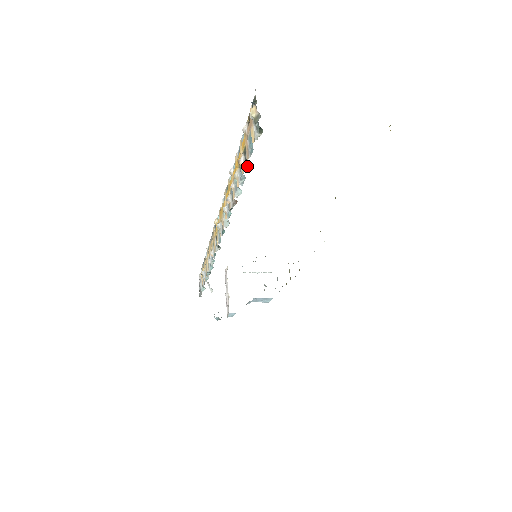
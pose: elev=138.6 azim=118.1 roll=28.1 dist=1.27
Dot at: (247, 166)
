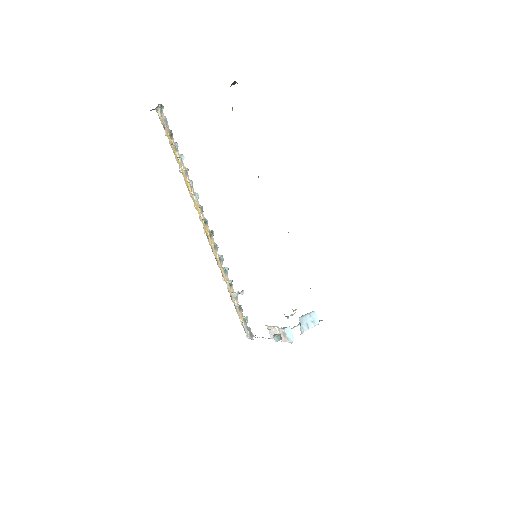
Dot at: occluded
